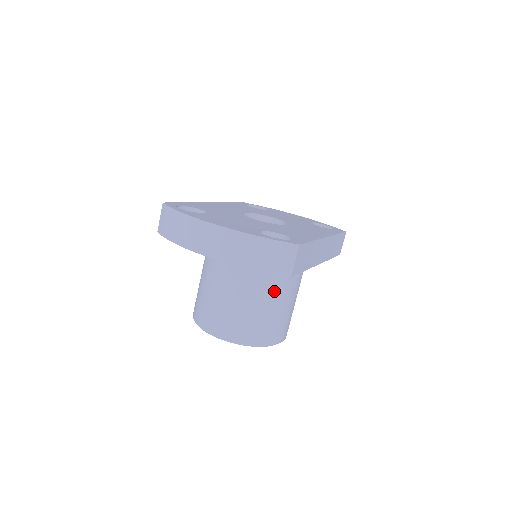
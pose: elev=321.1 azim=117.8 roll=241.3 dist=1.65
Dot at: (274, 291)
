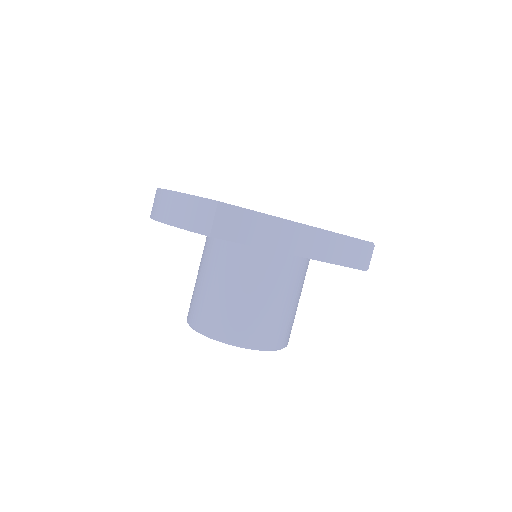
Dot at: (240, 279)
